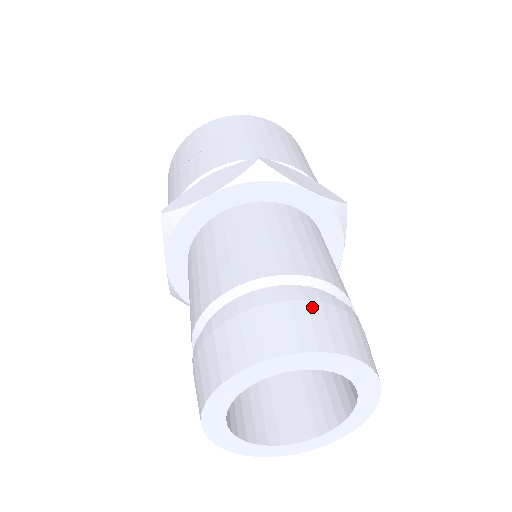
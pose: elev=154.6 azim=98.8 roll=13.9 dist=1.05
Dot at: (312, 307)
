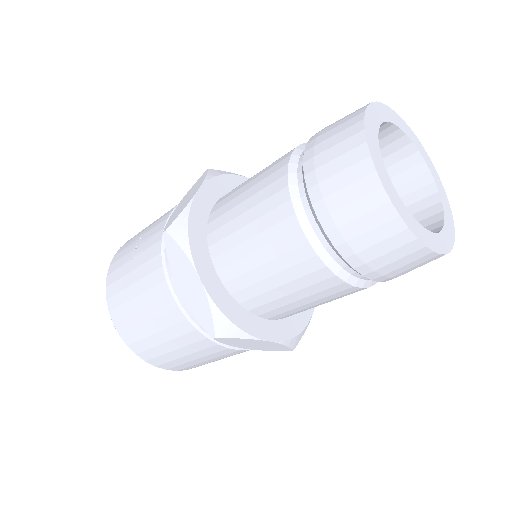
Dot at: occluded
